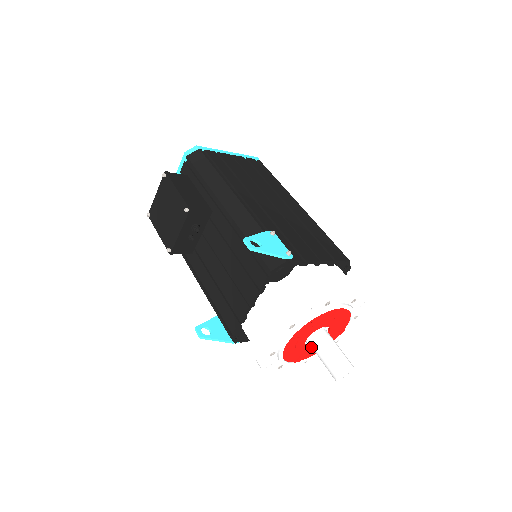
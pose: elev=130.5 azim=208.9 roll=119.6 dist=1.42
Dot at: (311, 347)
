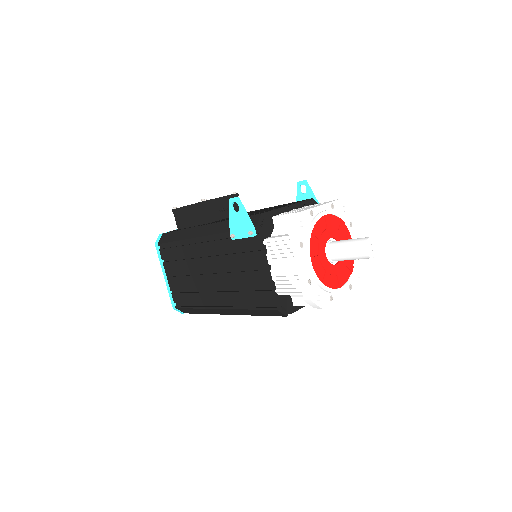
Dot at: (325, 259)
